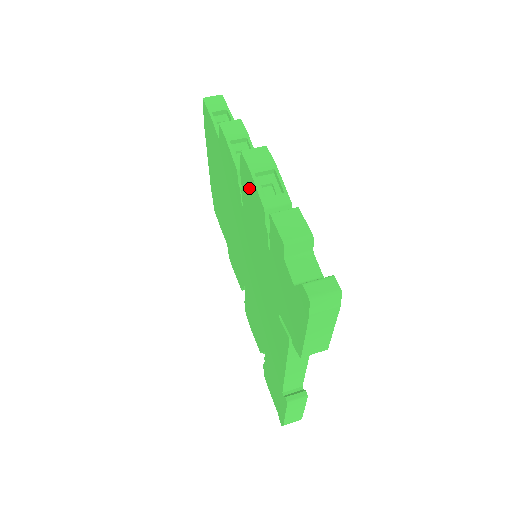
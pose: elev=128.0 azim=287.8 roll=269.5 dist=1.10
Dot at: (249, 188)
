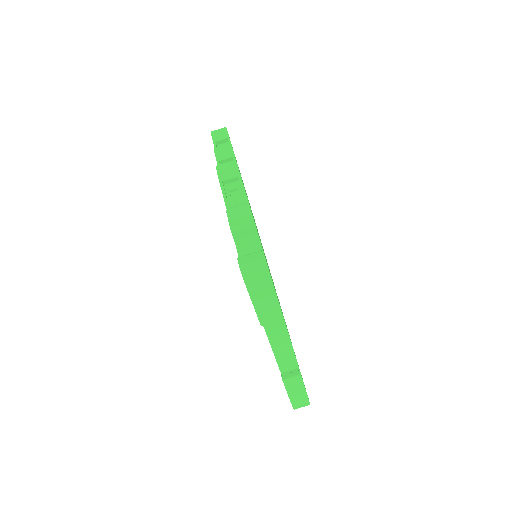
Dot at: occluded
